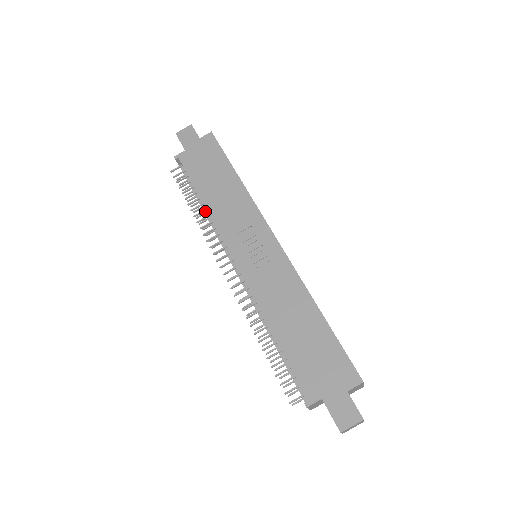
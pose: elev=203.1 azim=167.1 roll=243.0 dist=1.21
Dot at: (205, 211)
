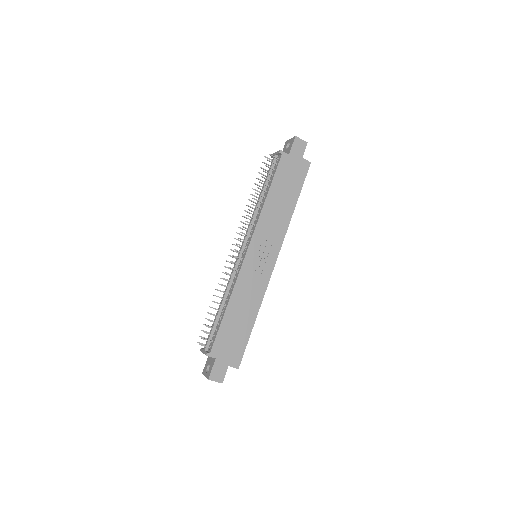
Dot at: (260, 201)
